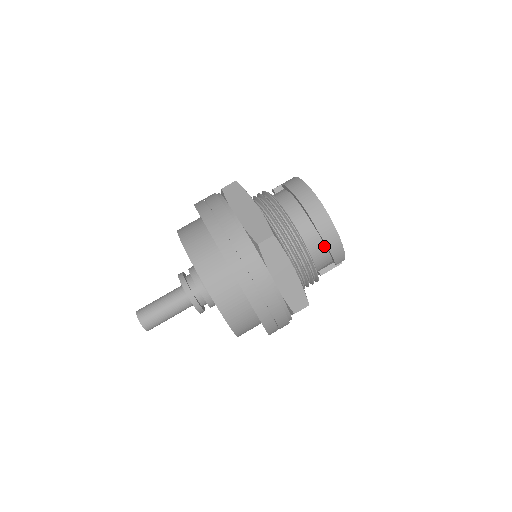
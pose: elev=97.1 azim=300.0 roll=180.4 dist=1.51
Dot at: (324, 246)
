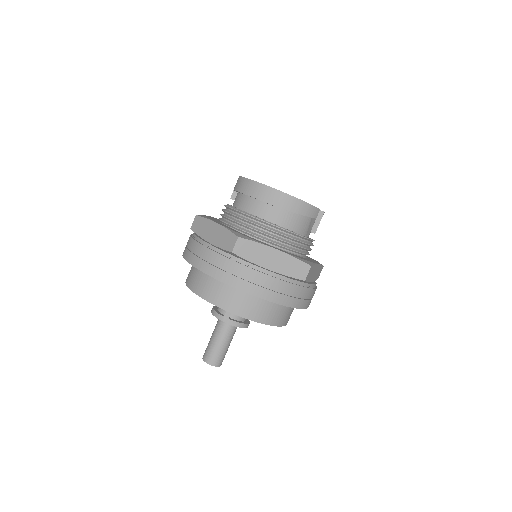
Dot at: (291, 213)
